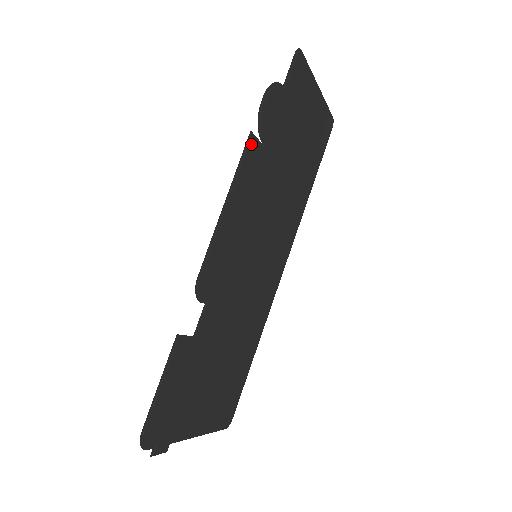
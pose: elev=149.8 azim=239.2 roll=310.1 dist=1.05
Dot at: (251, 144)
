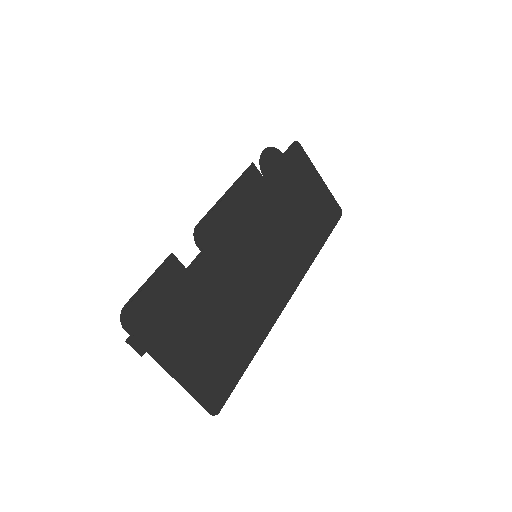
Dot at: (253, 170)
